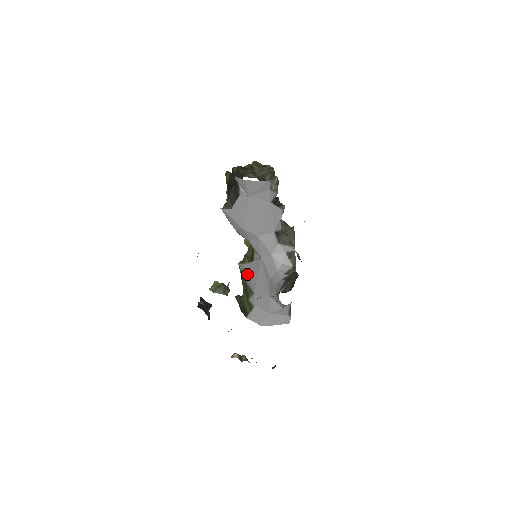
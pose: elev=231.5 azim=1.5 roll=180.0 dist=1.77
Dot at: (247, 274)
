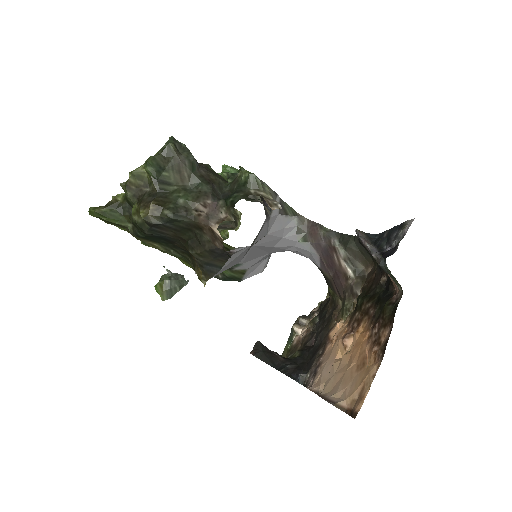
Dot at: occluded
